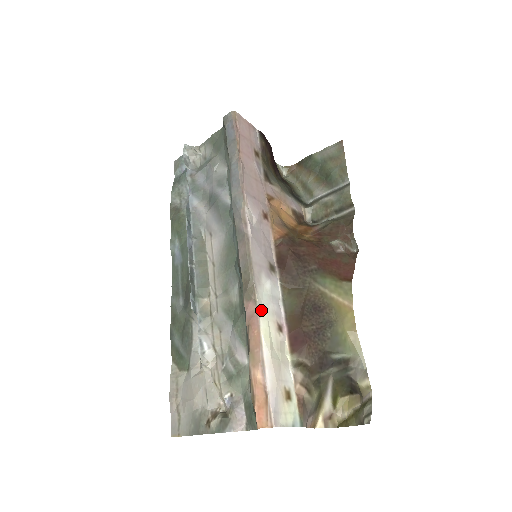
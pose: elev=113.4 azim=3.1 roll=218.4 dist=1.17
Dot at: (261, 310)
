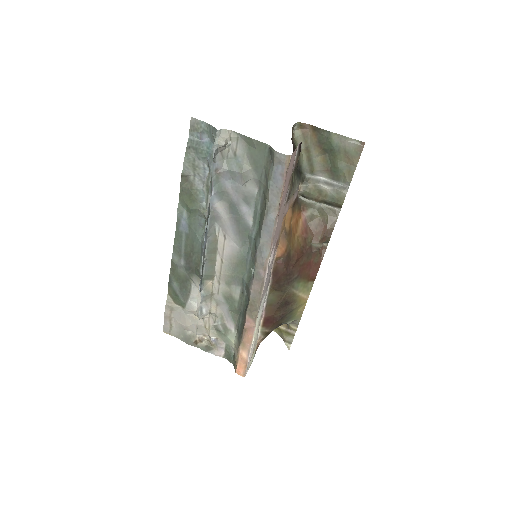
Dot at: (256, 322)
